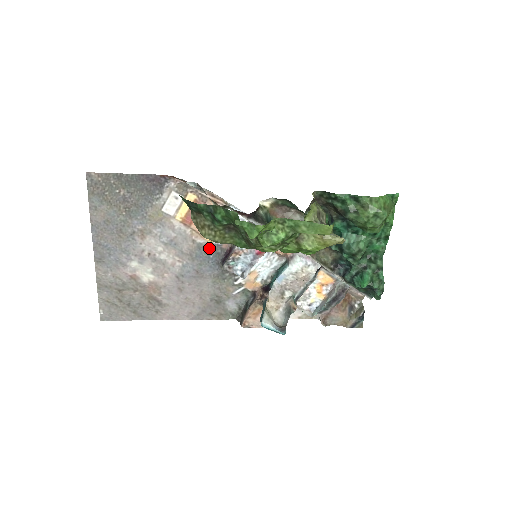
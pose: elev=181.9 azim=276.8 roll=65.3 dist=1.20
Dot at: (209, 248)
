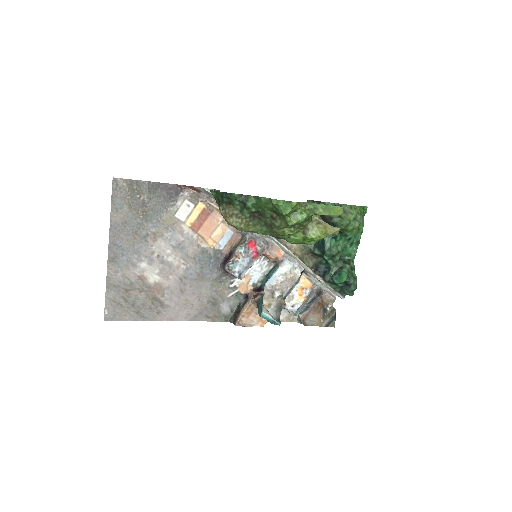
Dot at: (211, 253)
